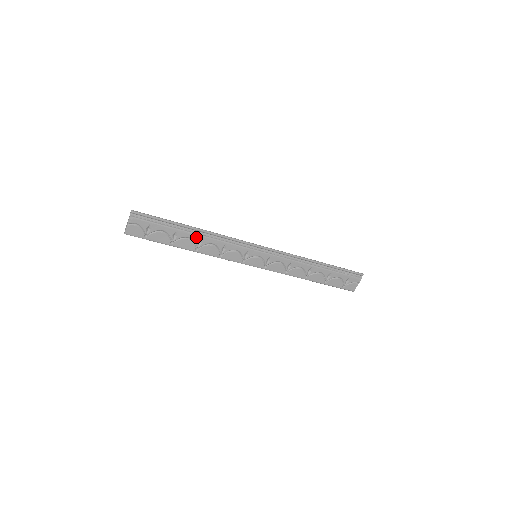
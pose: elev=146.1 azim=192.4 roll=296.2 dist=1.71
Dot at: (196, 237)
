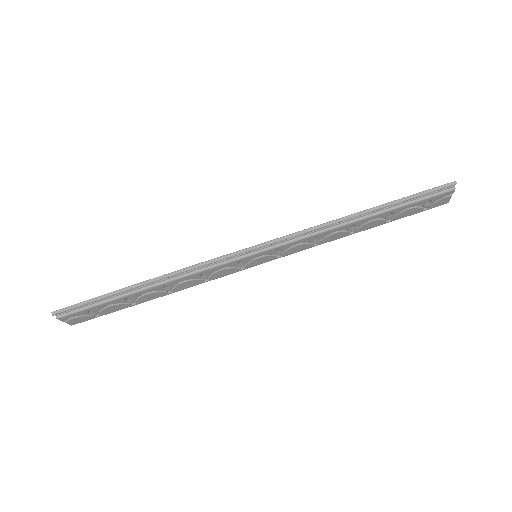
Dot at: (155, 288)
